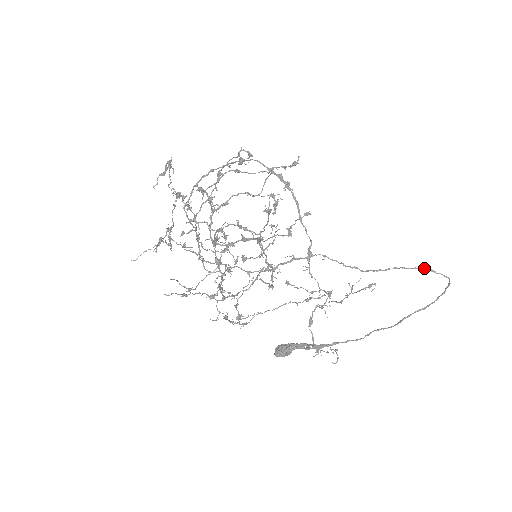
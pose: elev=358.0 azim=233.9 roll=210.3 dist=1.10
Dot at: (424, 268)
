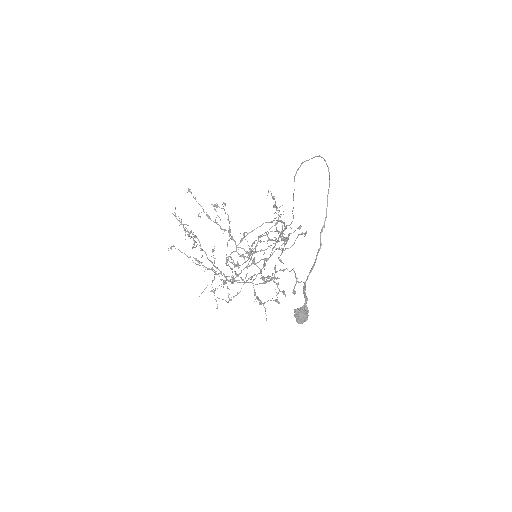
Dot at: (300, 165)
